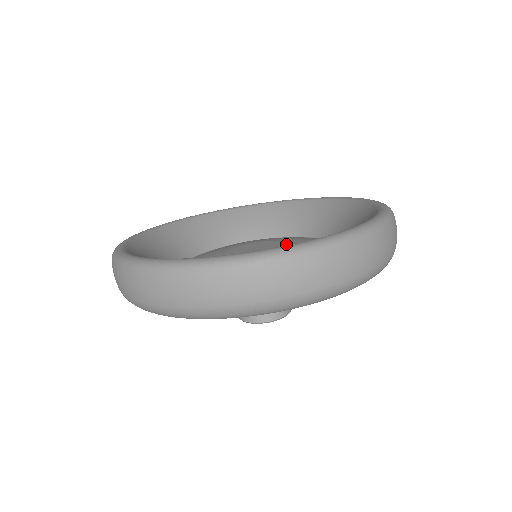
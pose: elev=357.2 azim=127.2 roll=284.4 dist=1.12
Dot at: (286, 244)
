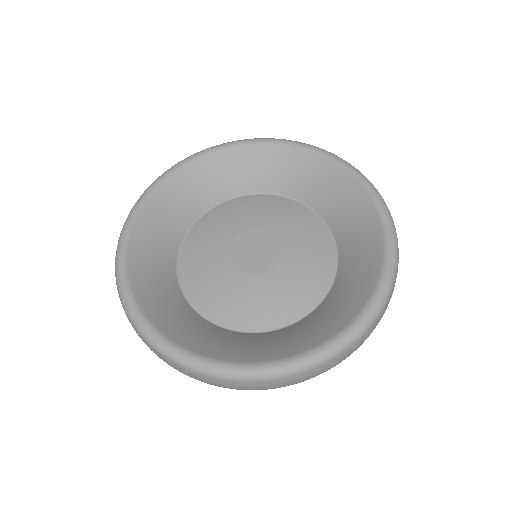
Dot at: (287, 250)
